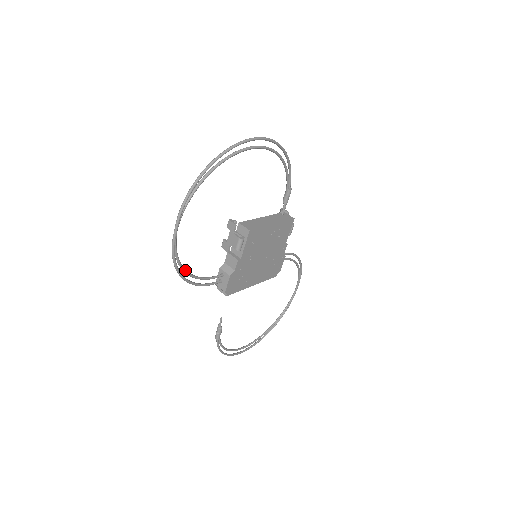
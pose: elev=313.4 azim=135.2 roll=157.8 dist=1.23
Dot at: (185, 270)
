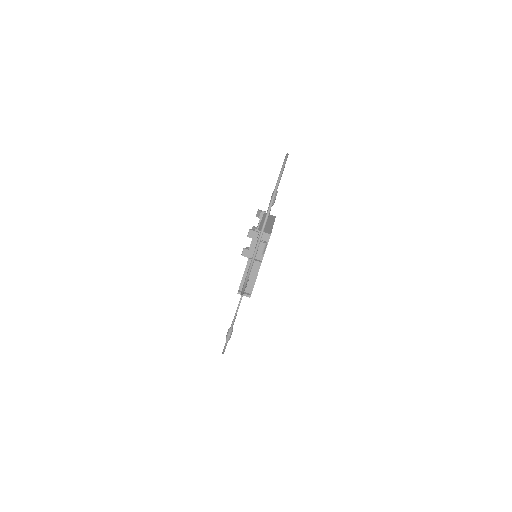
Dot at: occluded
